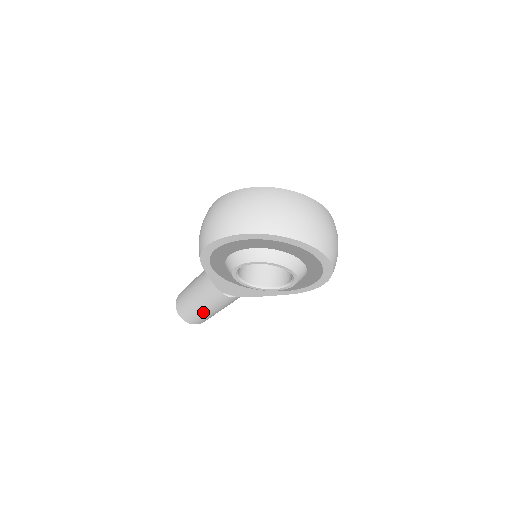
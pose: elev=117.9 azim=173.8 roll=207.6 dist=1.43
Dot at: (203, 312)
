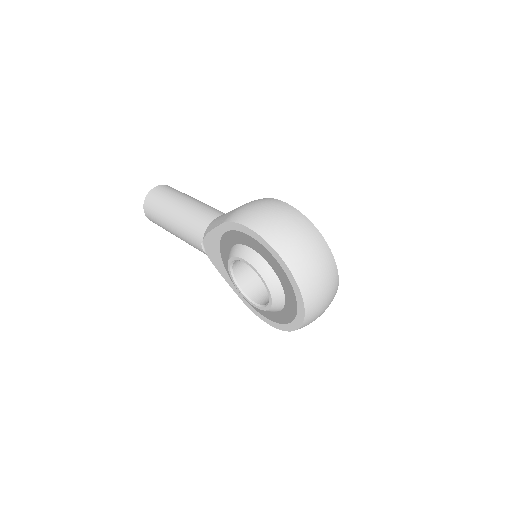
Dot at: (167, 225)
